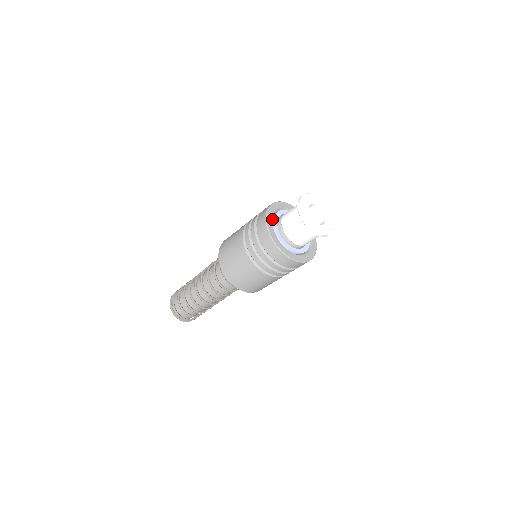
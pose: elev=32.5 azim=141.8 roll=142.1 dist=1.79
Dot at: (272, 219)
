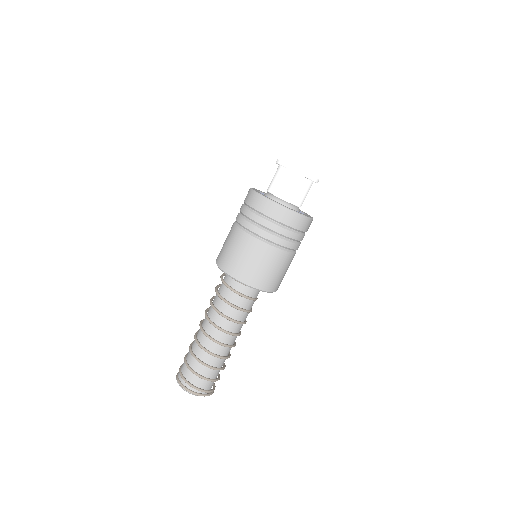
Dot at: occluded
